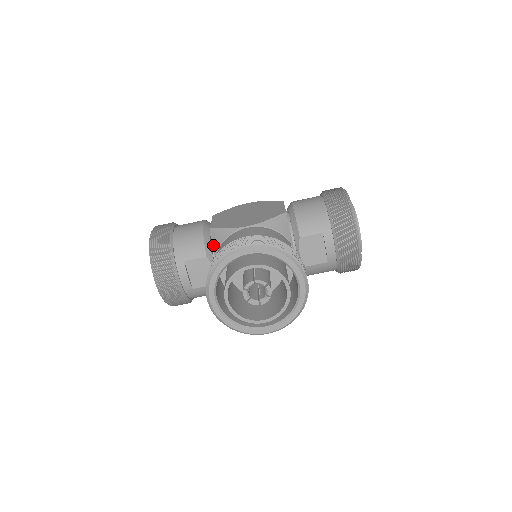
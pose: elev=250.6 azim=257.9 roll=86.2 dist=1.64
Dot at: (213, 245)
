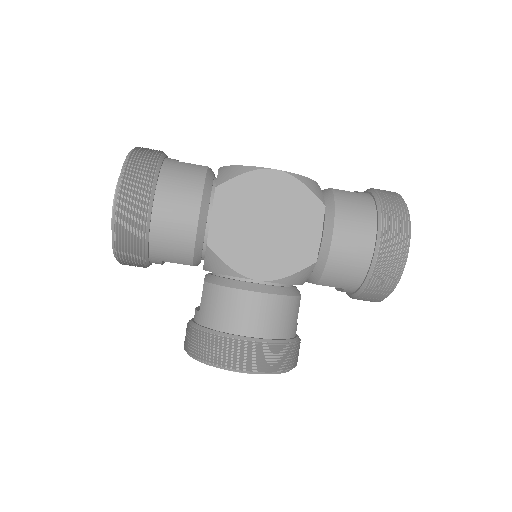
Dot at: (205, 261)
